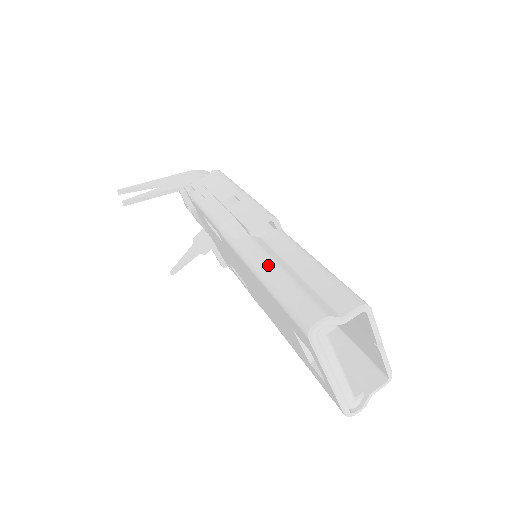
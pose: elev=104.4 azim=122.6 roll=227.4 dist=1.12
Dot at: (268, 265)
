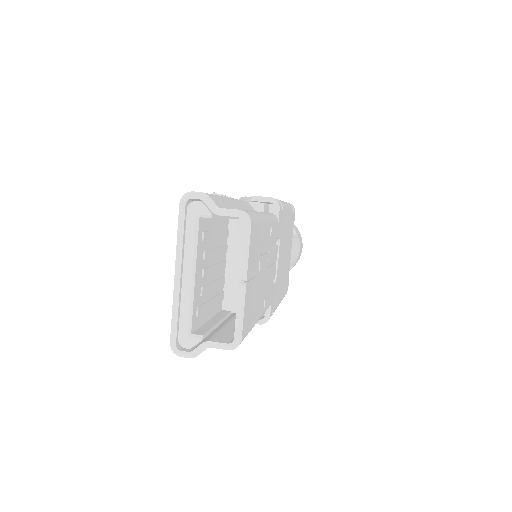
Dot at: occluded
